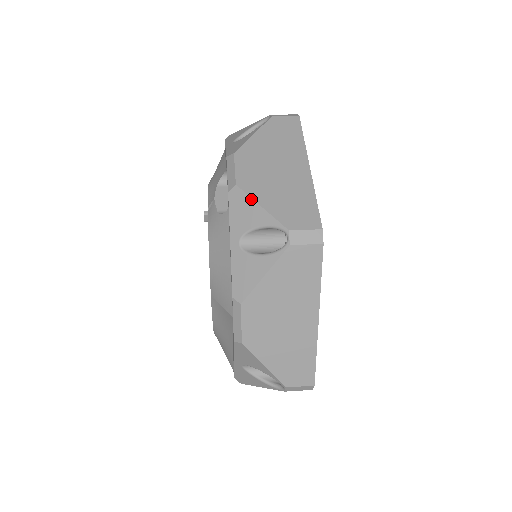
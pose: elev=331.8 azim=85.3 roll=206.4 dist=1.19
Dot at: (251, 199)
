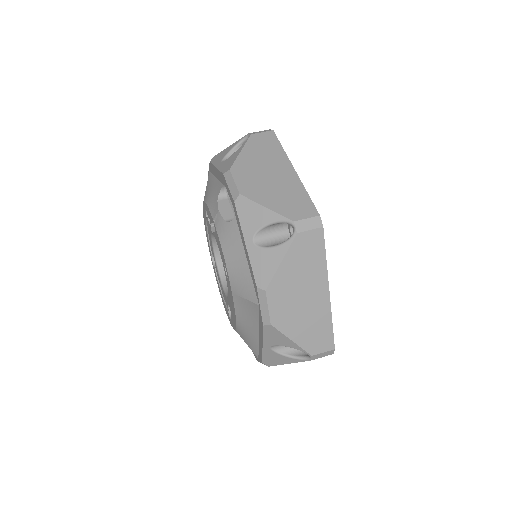
Dot at: (256, 203)
